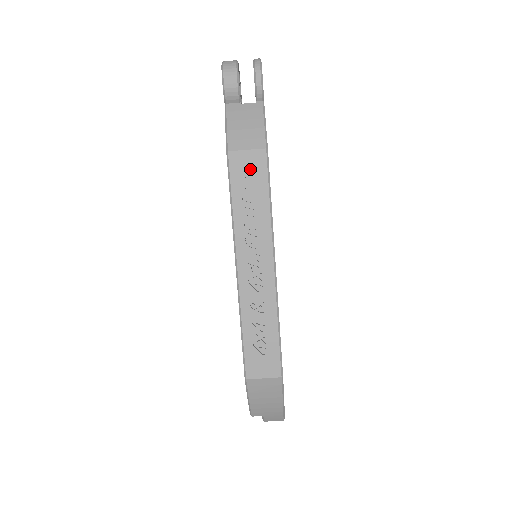
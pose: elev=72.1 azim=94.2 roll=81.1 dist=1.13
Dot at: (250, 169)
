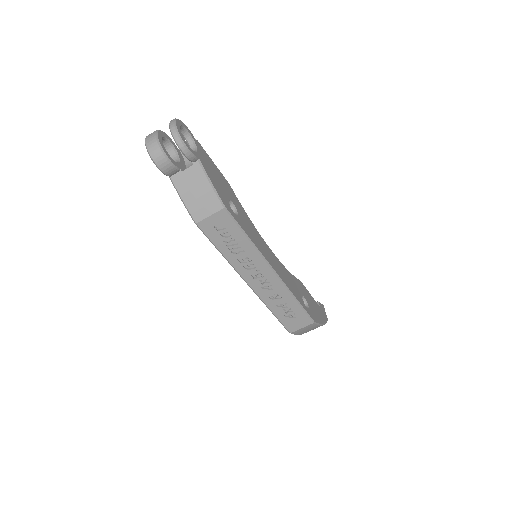
Dot at: (220, 226)
